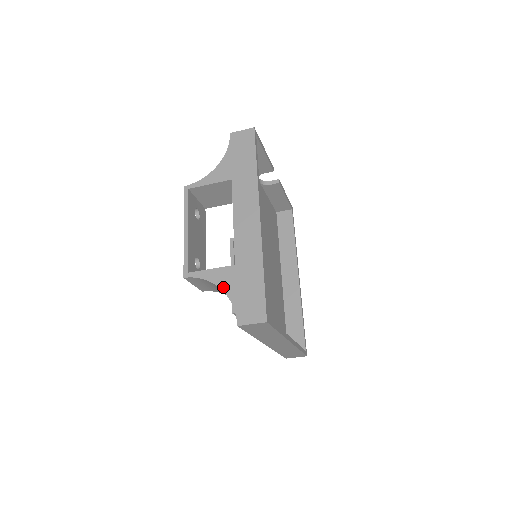
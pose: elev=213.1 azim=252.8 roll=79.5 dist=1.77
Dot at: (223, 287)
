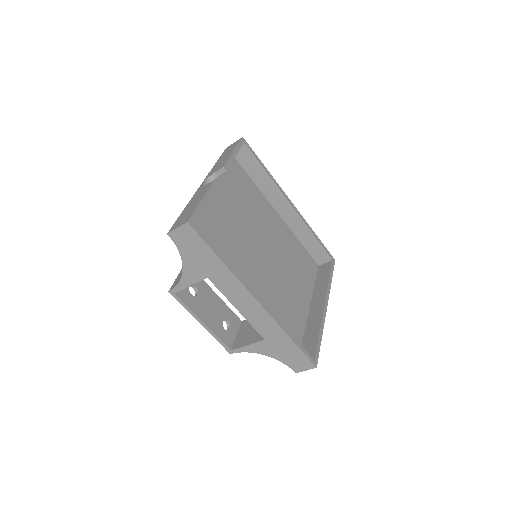
Dot at: (267, 355)
